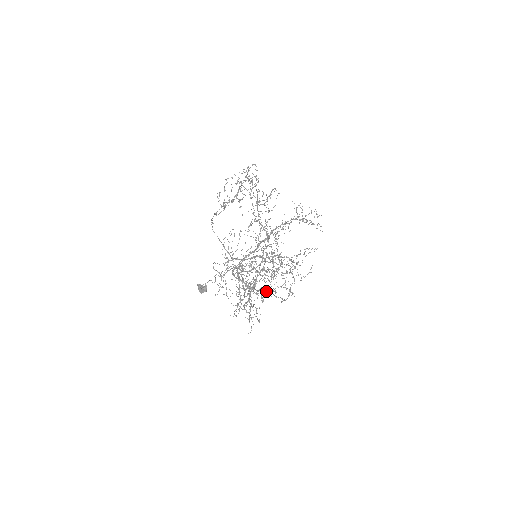
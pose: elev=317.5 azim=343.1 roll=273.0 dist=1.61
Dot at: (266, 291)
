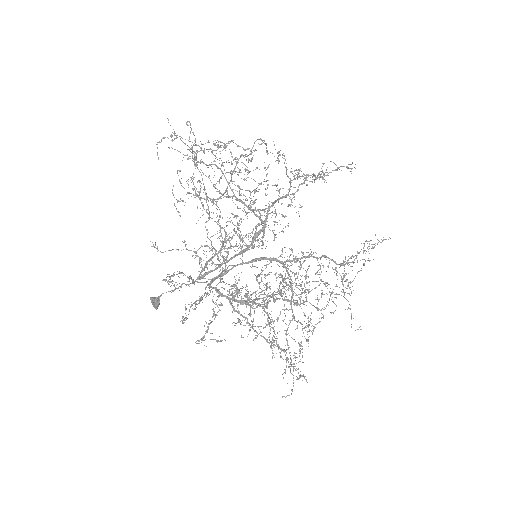
Dot at: (251, 301)
